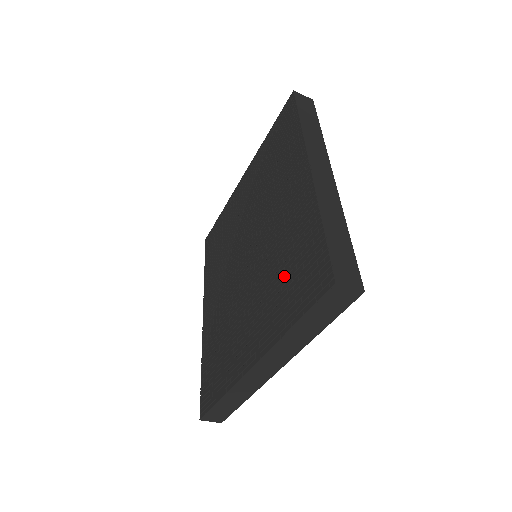
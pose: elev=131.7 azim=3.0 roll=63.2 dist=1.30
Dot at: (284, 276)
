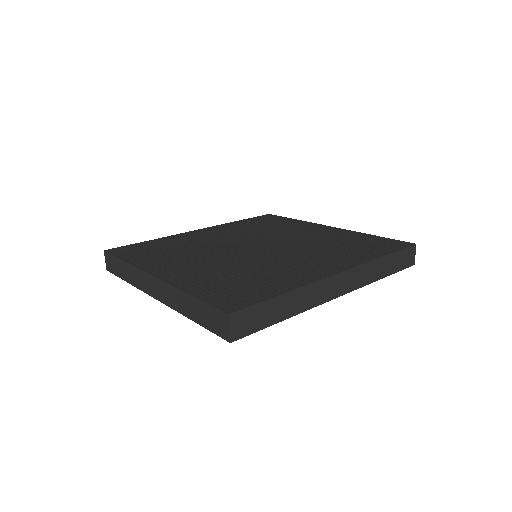
Dot at: (234, 278)
